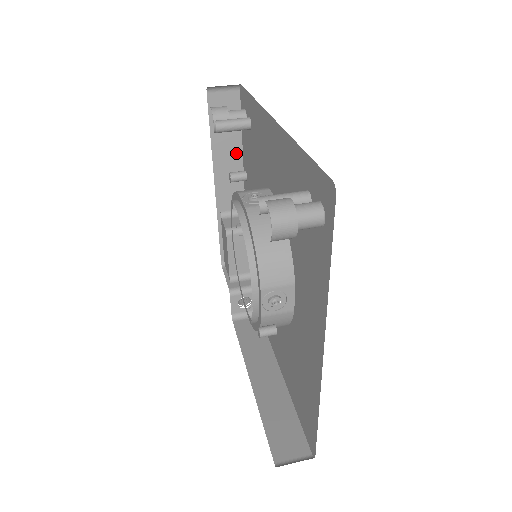
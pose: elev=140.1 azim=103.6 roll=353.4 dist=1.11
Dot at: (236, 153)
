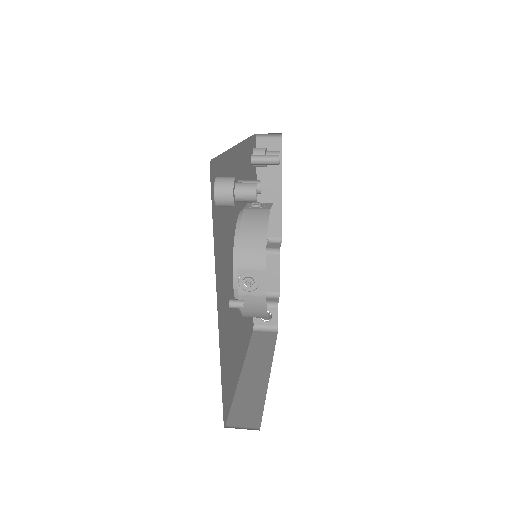
Dot at: (276, 189)
